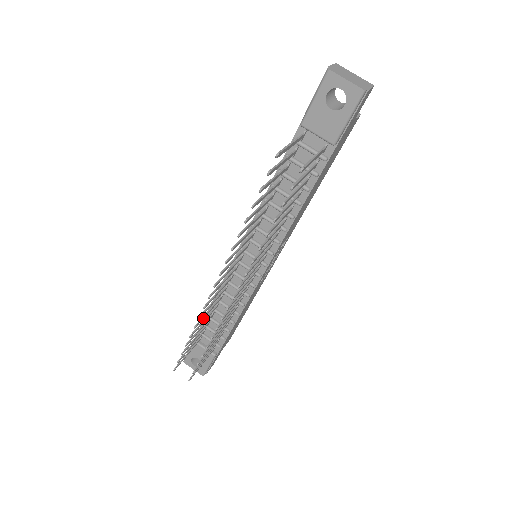
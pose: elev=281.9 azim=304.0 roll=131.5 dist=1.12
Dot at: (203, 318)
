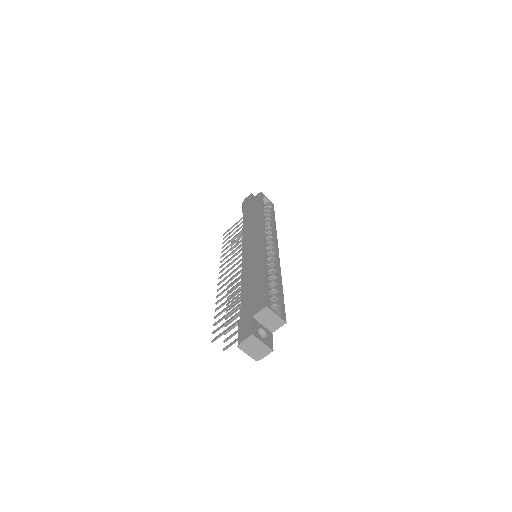
Dot at: (228, 251)
